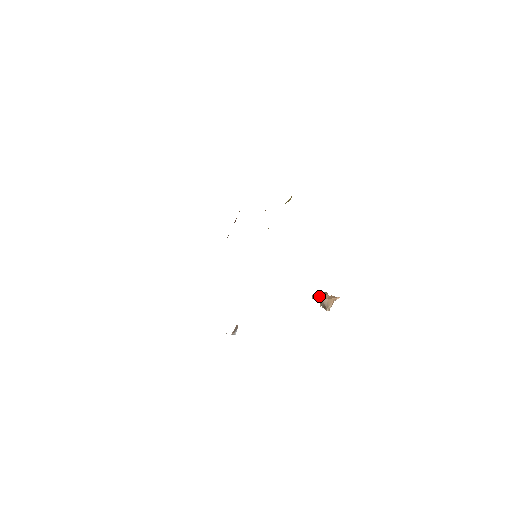
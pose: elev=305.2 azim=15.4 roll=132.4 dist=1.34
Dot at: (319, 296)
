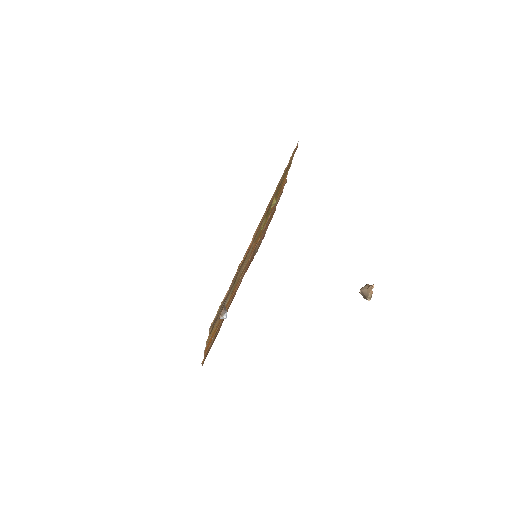
Dot at: (360, 289)
